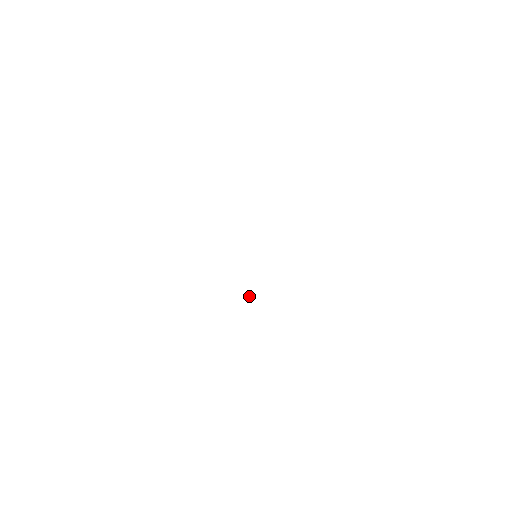
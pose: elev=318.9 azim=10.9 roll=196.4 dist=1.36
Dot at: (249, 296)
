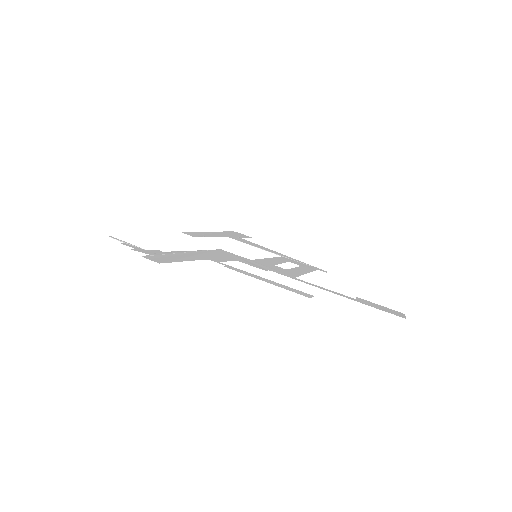
Dot at: (297, 261)
